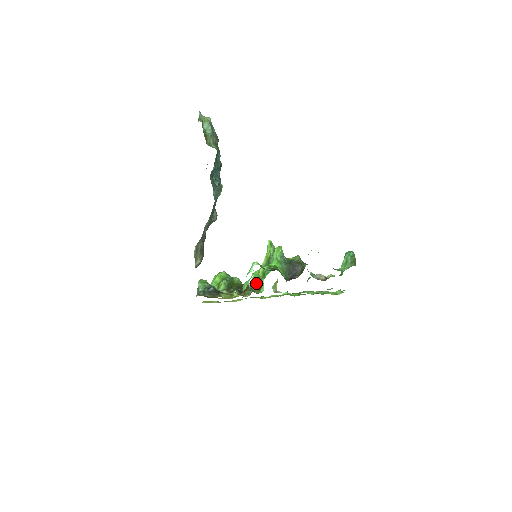
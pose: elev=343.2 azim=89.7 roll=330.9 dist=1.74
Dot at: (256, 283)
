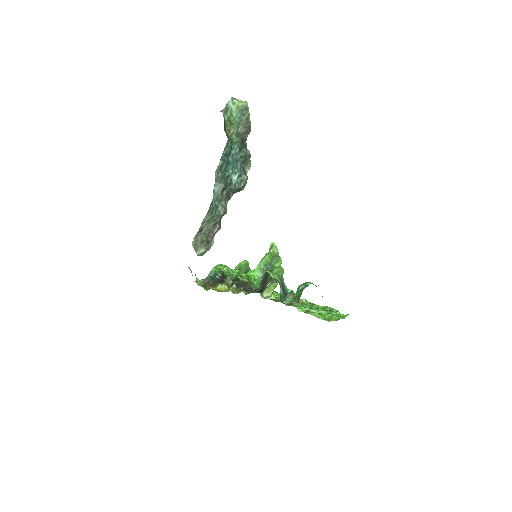
Dot at: occluded
